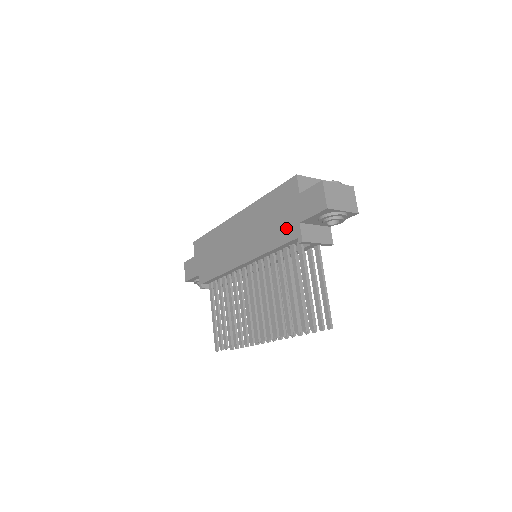
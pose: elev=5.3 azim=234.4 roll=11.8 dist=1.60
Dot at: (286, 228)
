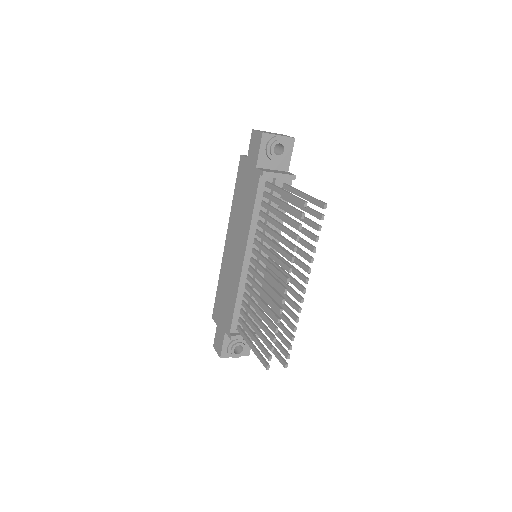
Dot at: (252, 185)
